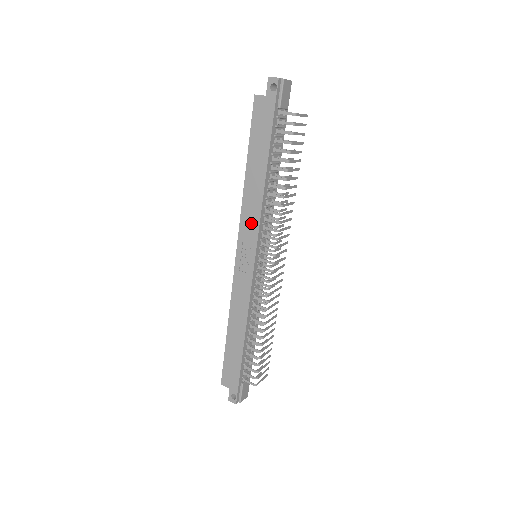
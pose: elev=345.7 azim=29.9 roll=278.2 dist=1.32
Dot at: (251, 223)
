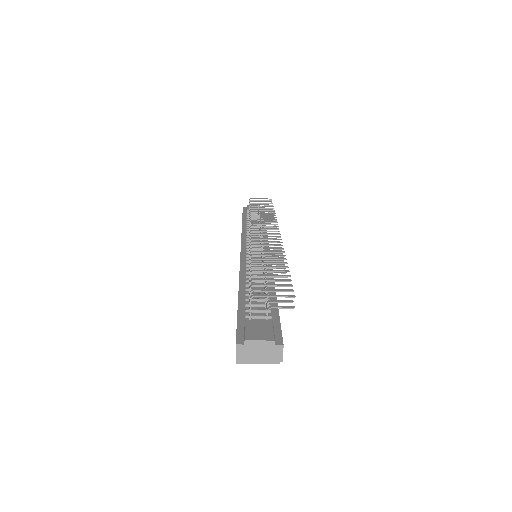
Dot at: occluded
